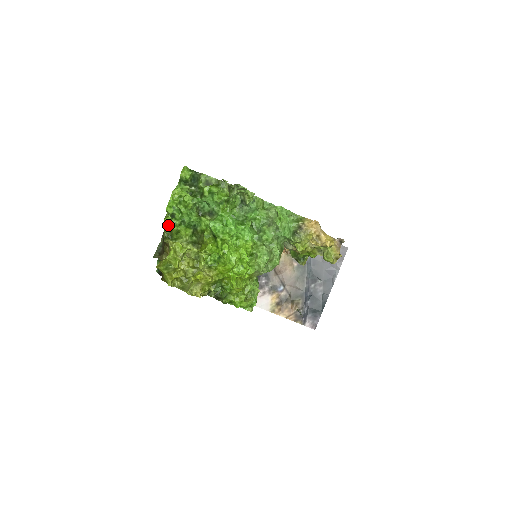
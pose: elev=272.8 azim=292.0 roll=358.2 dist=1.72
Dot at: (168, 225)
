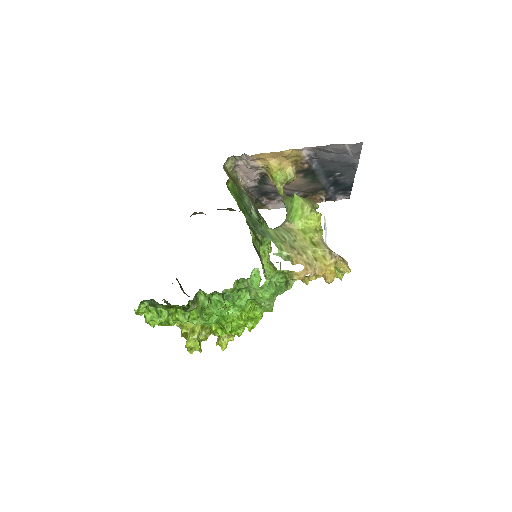
Dot at: (165, 325)
